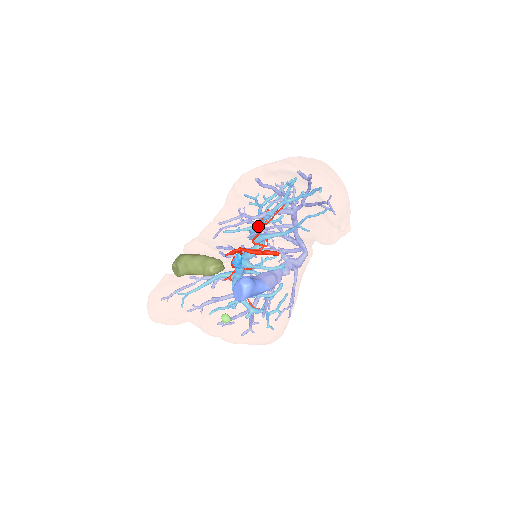
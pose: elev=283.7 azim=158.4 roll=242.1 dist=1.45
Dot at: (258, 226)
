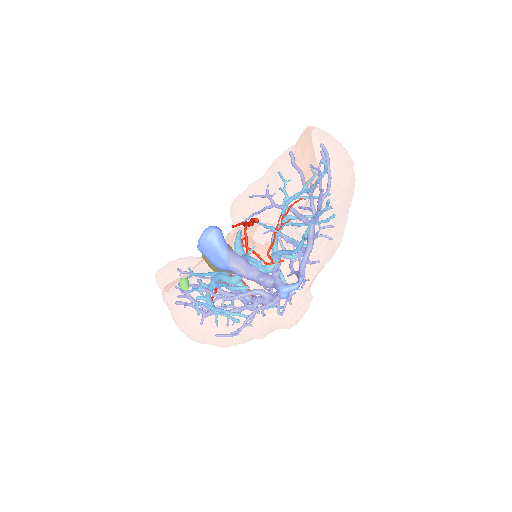
Dot at: (268, 200)
